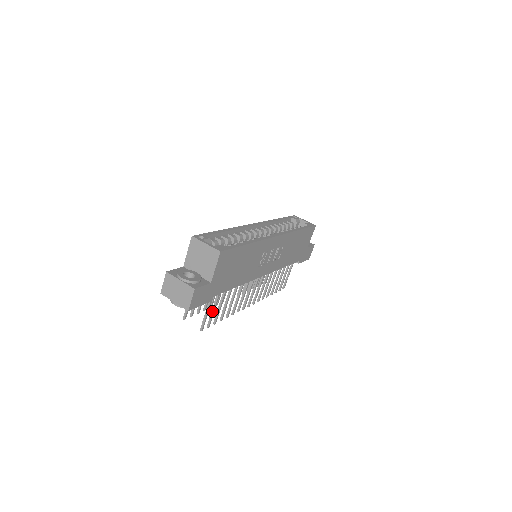
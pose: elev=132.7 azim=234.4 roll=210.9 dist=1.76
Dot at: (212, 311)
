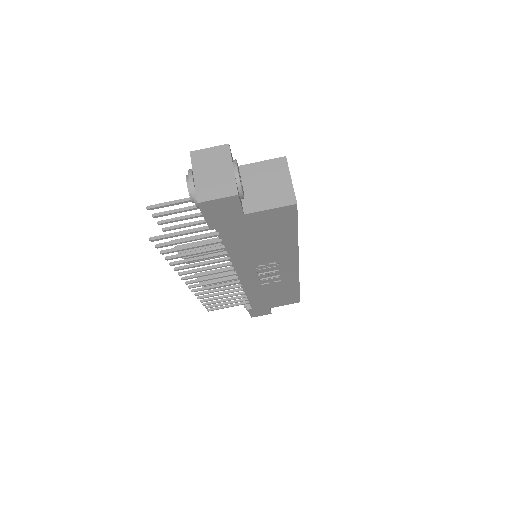
Dot at: (184, 239)
